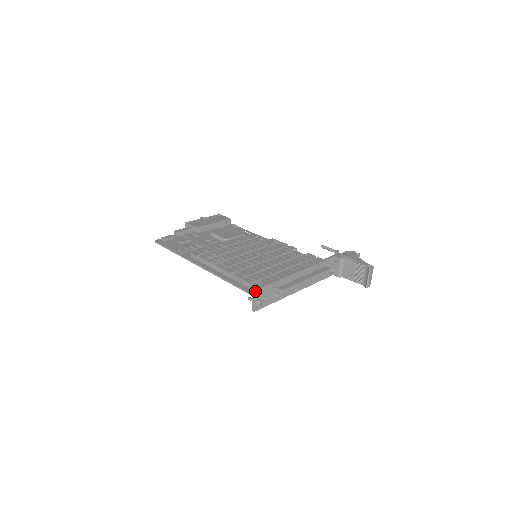
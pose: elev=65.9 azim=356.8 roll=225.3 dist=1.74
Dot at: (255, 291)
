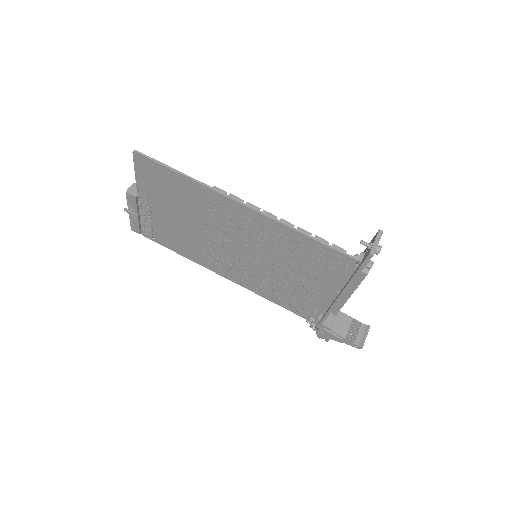
Dot at: (382, 232)
